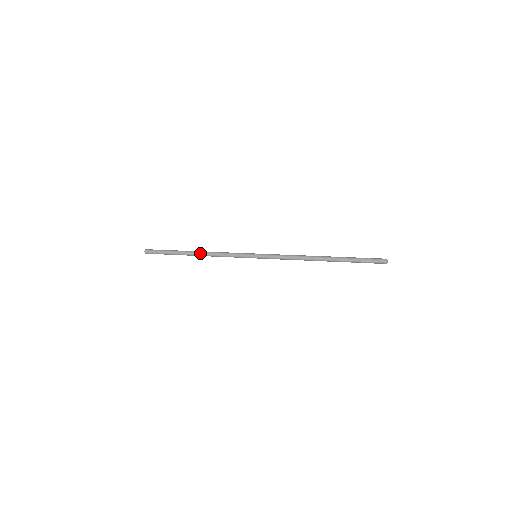
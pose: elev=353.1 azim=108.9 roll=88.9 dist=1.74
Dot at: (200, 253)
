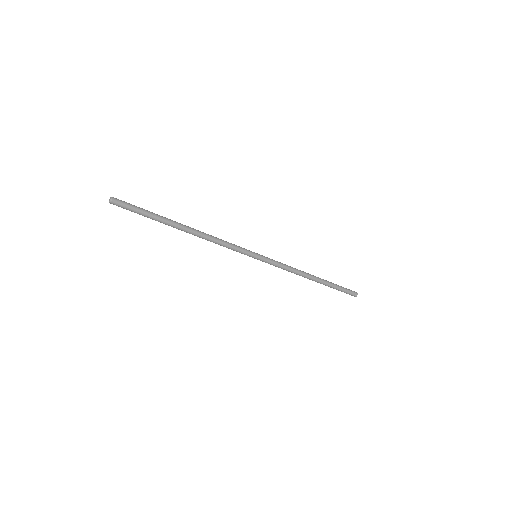
Dot at: occluded
